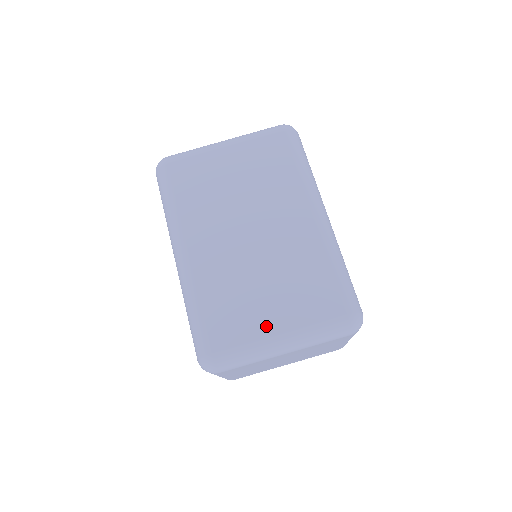
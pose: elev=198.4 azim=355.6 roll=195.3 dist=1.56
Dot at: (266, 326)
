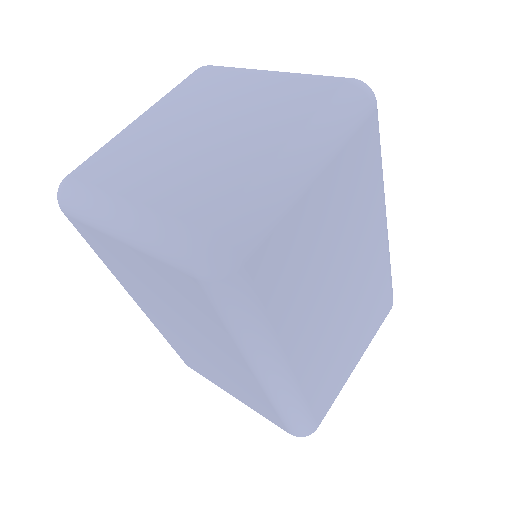
Dot at: (350, 366)
